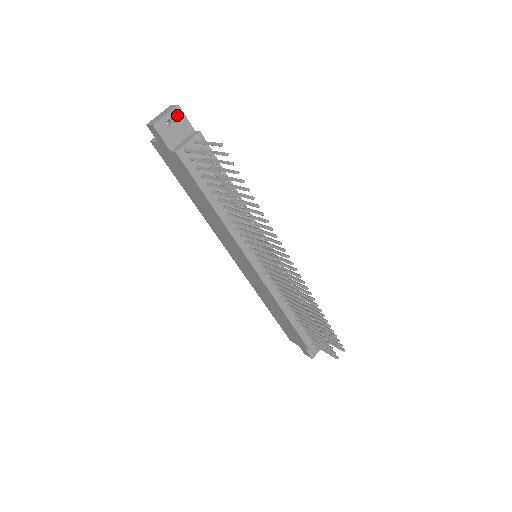
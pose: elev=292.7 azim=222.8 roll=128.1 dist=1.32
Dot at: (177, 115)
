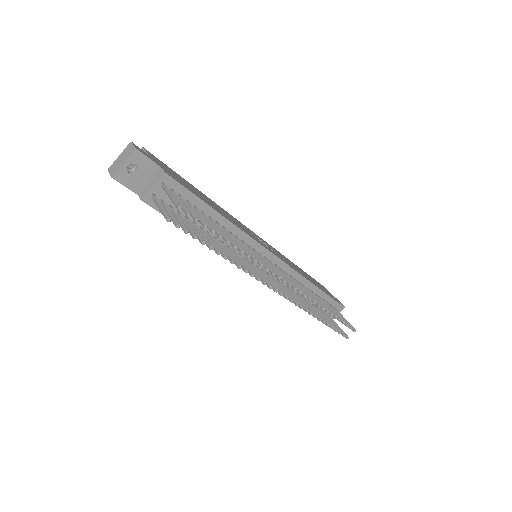
Dot at: (136, 159)
